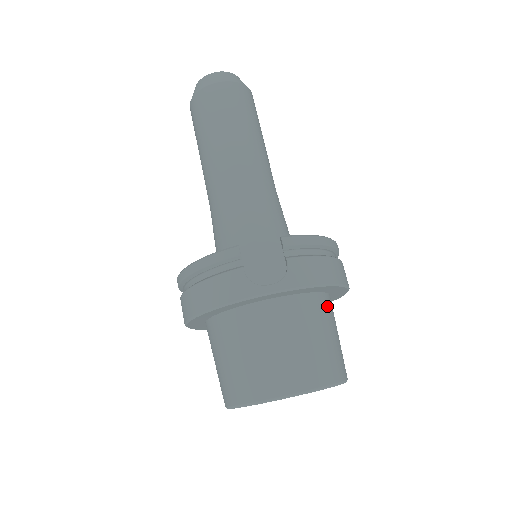
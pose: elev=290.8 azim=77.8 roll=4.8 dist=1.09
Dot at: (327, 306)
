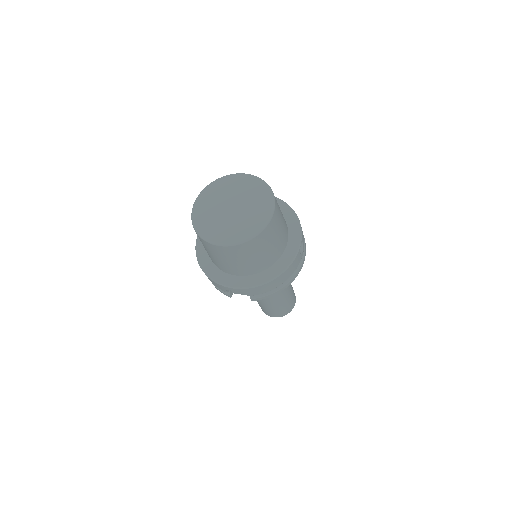
Dot at: occluded
